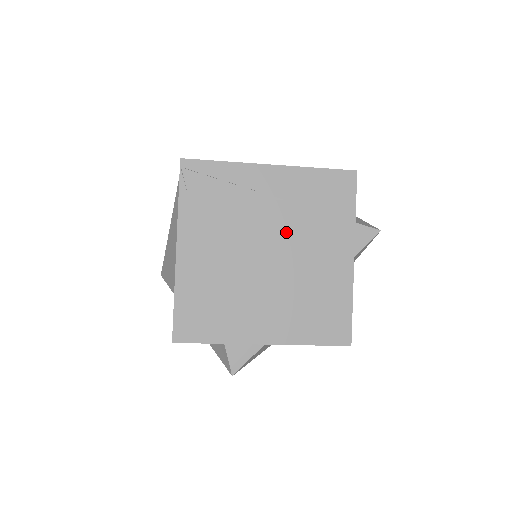
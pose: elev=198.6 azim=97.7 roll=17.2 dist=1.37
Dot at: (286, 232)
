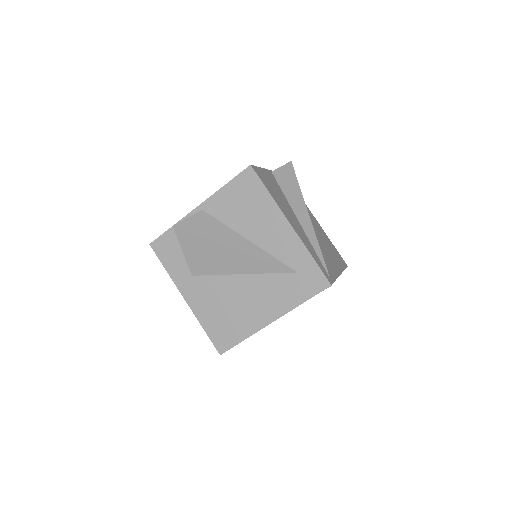
Dot at: occluded
